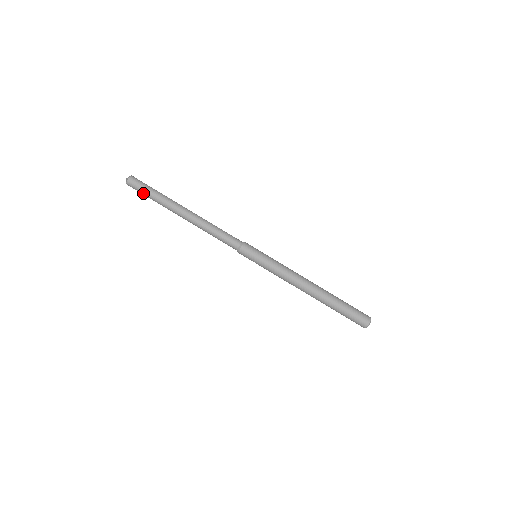
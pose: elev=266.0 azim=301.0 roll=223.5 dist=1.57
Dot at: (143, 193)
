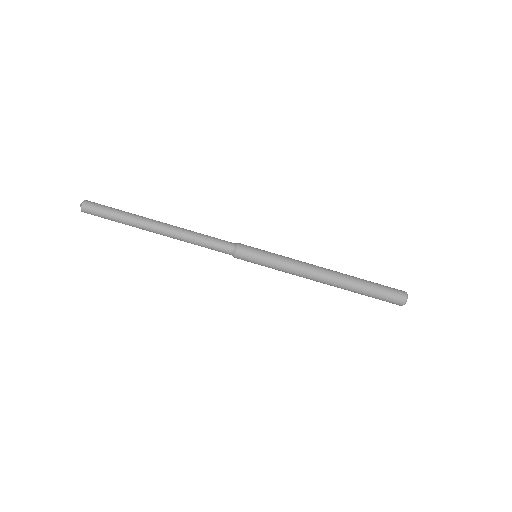
Dot at: (105, 218)
